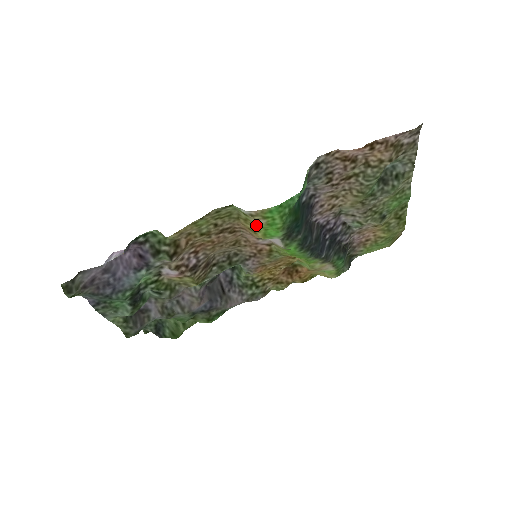
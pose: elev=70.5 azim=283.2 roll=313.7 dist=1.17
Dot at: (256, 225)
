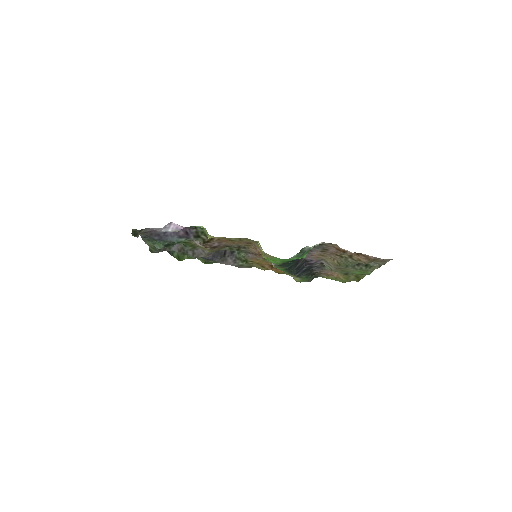
Dot at: occluded
